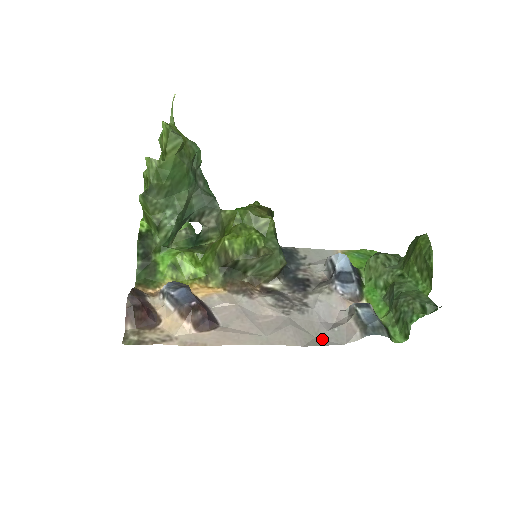
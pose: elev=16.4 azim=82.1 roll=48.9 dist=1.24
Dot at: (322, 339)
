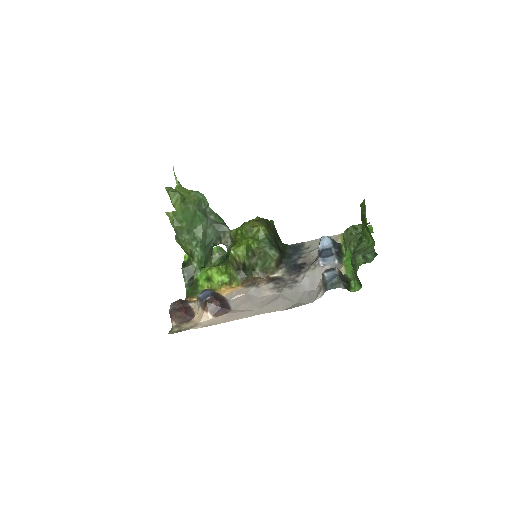
Dot at: (300, 303)
